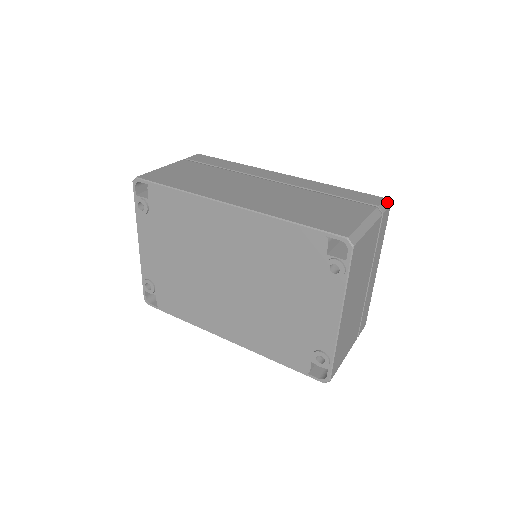
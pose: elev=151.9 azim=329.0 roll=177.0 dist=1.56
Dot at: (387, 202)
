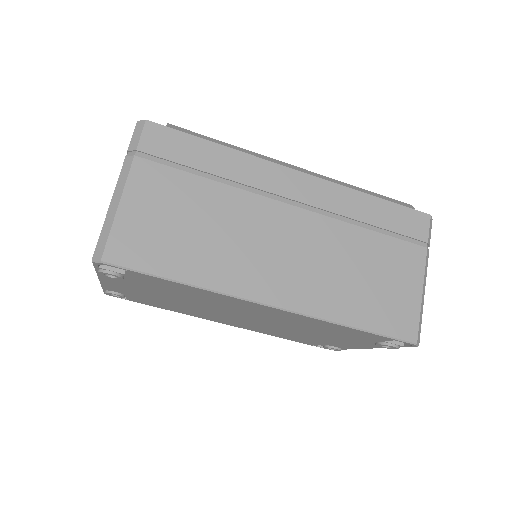
Dot at: (431, 220)
